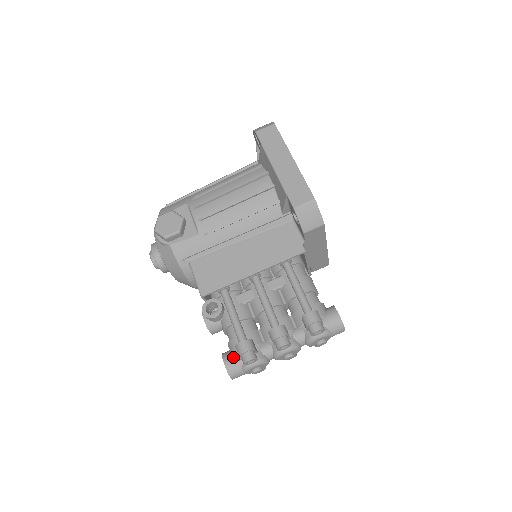
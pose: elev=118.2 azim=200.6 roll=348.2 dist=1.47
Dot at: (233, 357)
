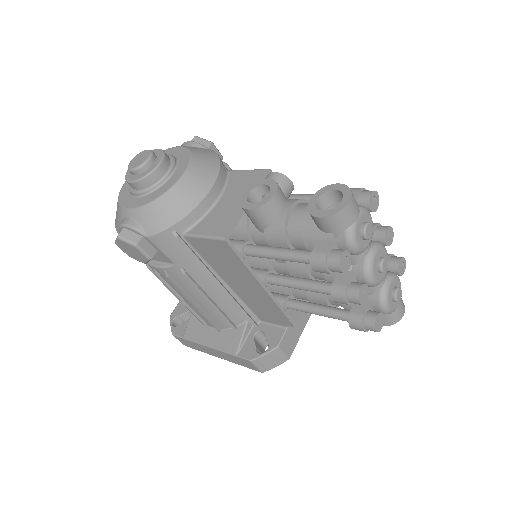
Dot at: occluded
